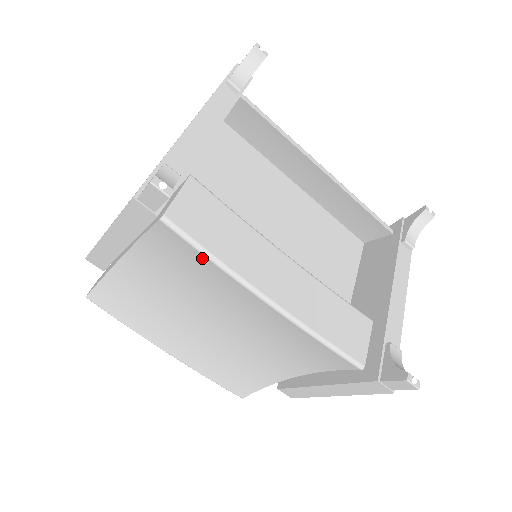
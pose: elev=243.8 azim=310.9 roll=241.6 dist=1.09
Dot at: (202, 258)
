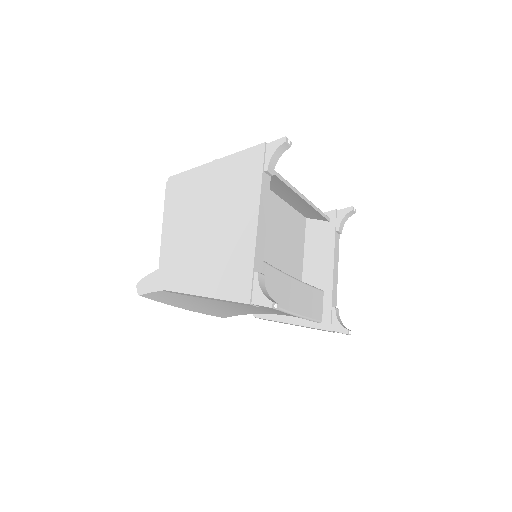
Dot at: occluded
